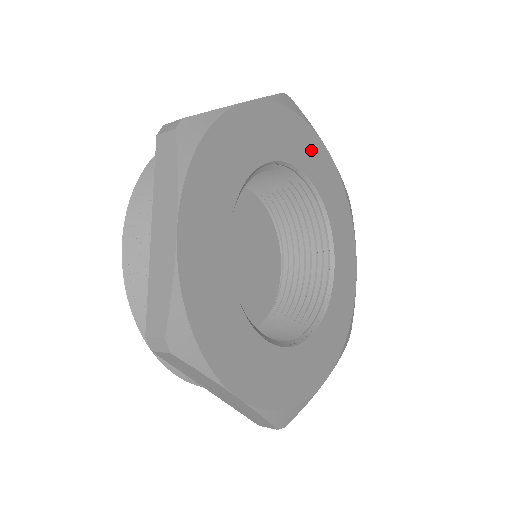
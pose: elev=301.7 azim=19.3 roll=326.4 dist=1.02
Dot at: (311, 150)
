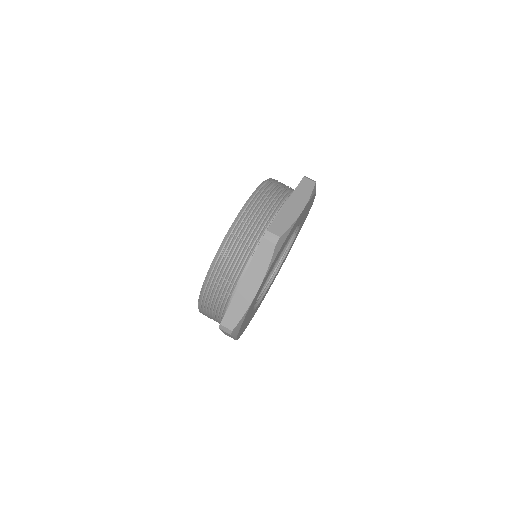
Dot at: occluded
